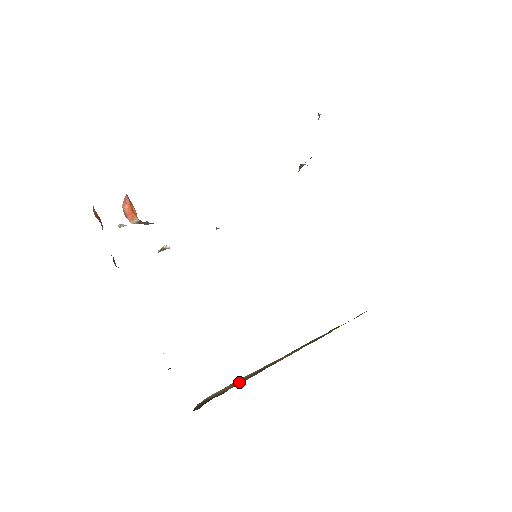
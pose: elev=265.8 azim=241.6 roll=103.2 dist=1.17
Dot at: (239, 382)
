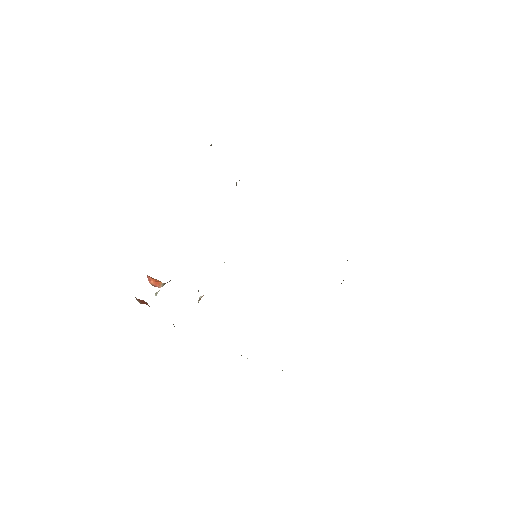
Dot at: occluded
